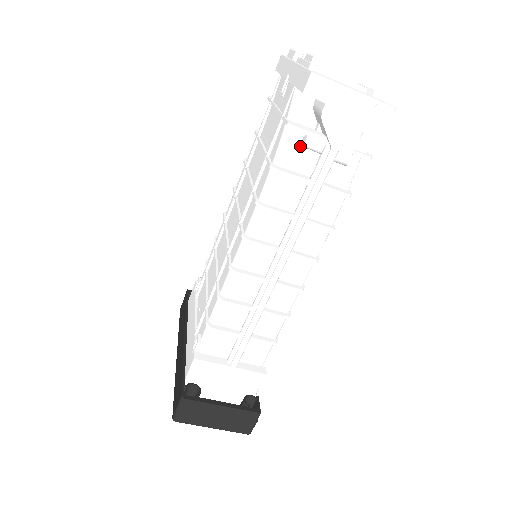
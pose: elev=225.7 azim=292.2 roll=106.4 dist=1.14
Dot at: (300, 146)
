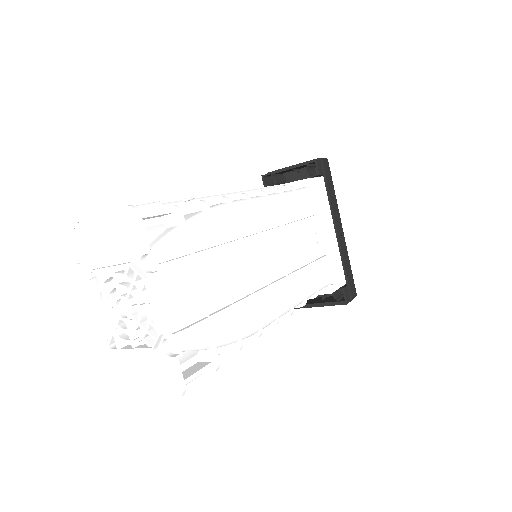
Dot at: occluded
